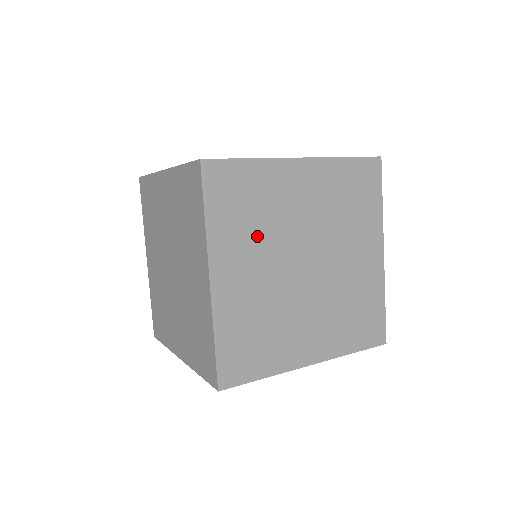
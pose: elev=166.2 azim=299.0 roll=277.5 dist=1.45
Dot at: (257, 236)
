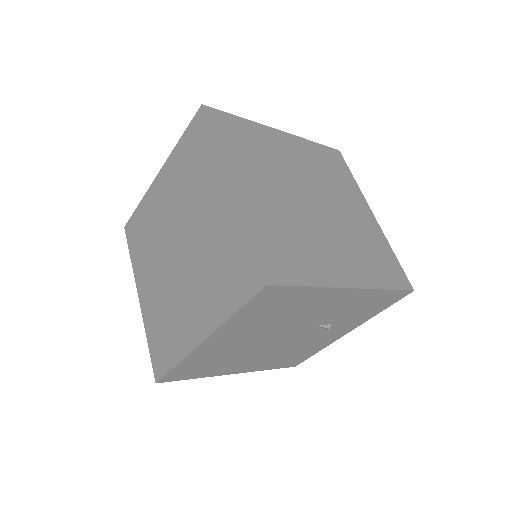
Dot at: (262, 167)
